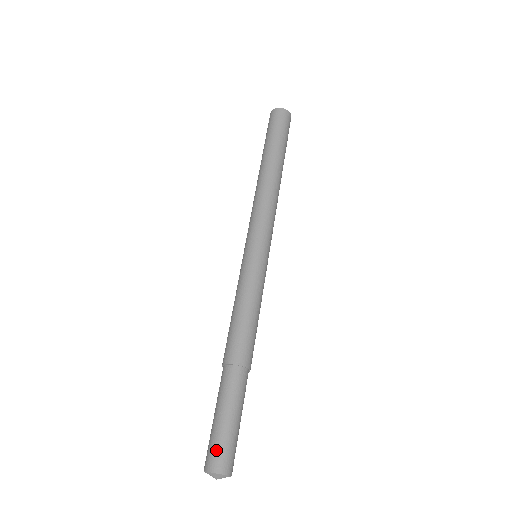
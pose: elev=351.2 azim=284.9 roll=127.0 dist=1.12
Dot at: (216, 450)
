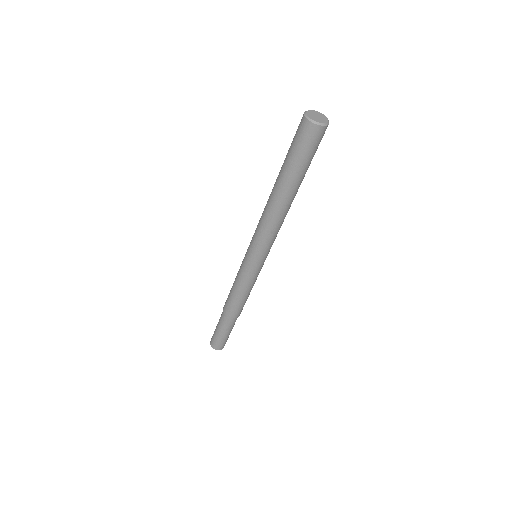
Dot at: (213, 339)
